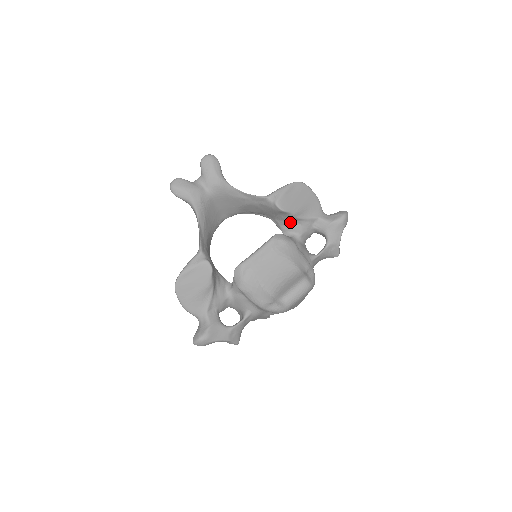
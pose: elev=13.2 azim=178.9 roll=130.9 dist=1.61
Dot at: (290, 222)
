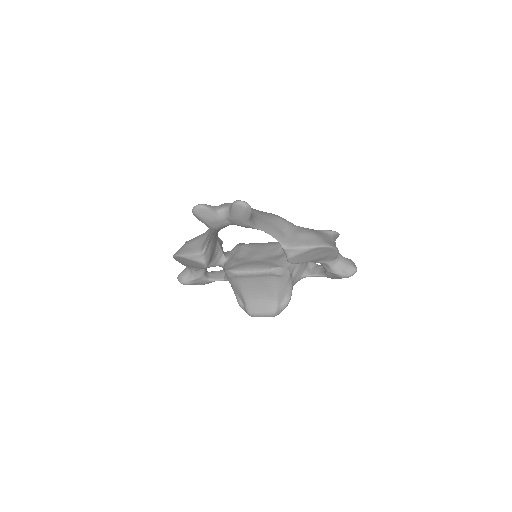
Dot at: occluded
